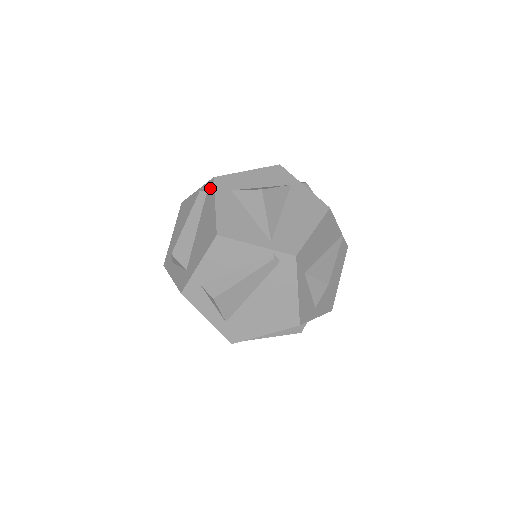
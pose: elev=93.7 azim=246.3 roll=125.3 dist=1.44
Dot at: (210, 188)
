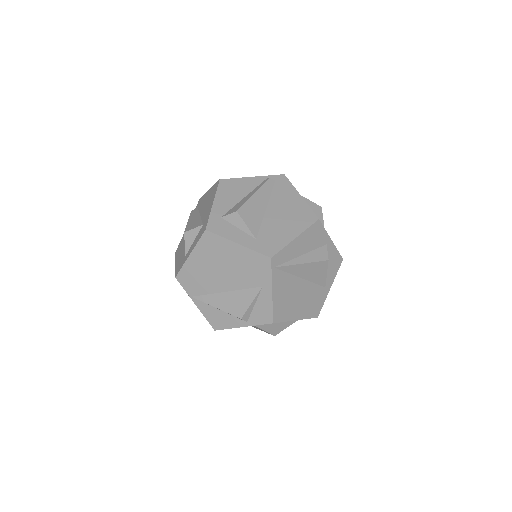
Dot at: (199, 202)
